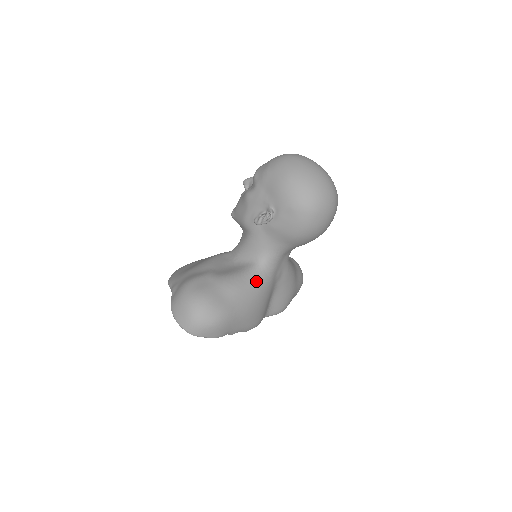
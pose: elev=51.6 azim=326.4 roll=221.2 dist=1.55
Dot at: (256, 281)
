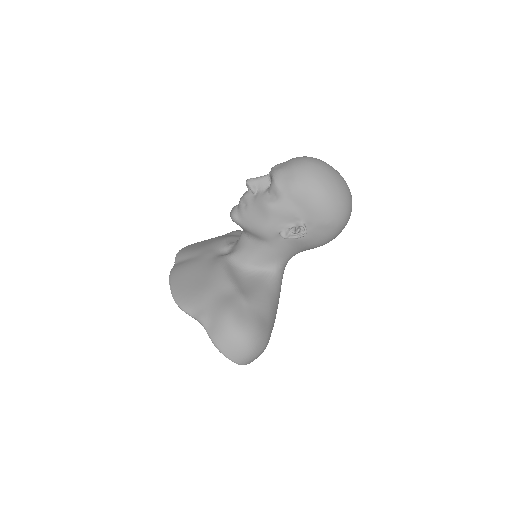
Dot at: (278, 290)
